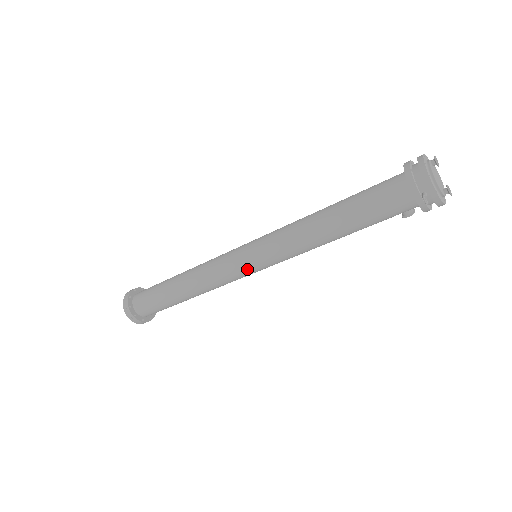
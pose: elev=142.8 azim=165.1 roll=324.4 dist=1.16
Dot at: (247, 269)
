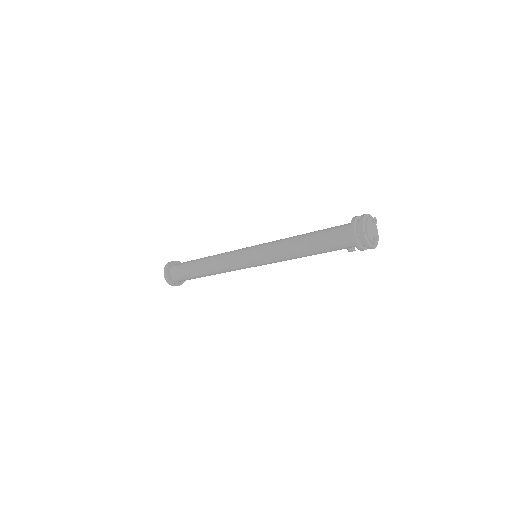
Dot at: (246, 260)
